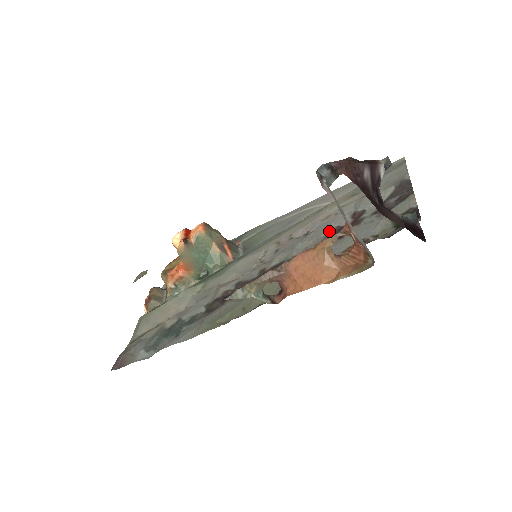
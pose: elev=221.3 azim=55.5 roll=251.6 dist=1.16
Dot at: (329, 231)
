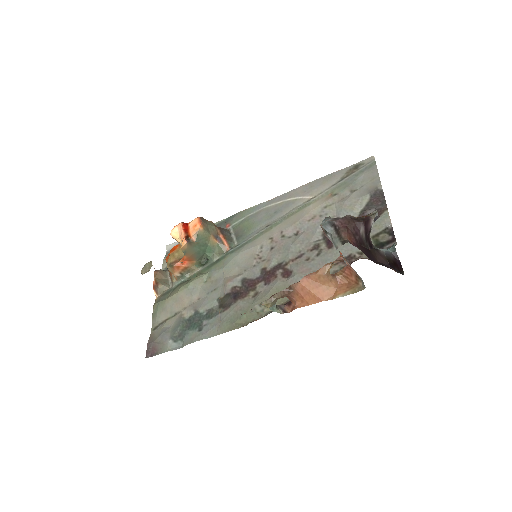
Dot at: (318, 236)
